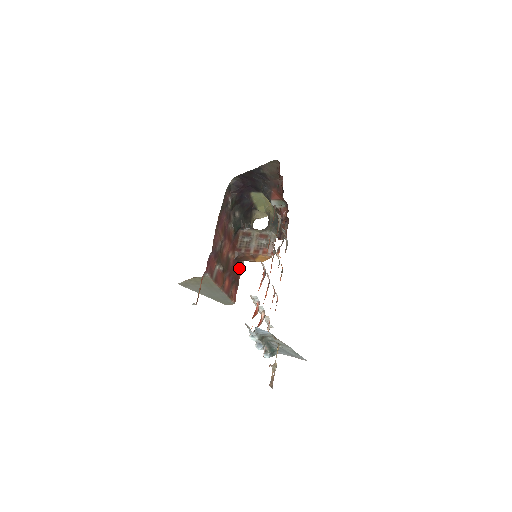
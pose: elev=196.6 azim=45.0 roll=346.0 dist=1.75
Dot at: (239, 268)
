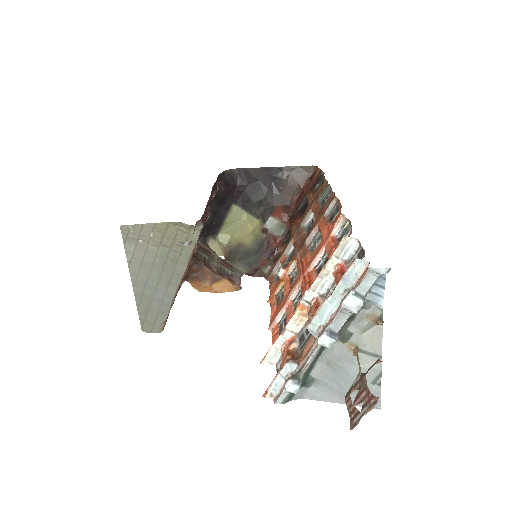
Dot at: occluded
